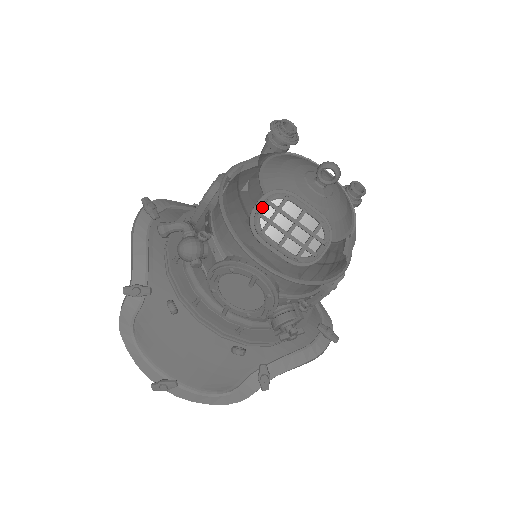
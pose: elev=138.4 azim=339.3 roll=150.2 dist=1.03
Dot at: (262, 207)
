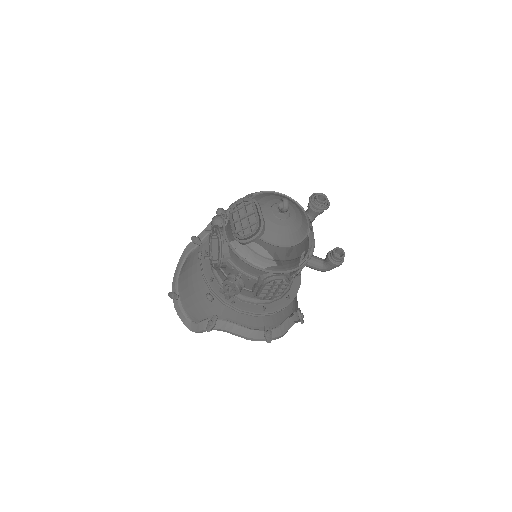
Dot at: (239, 201)
